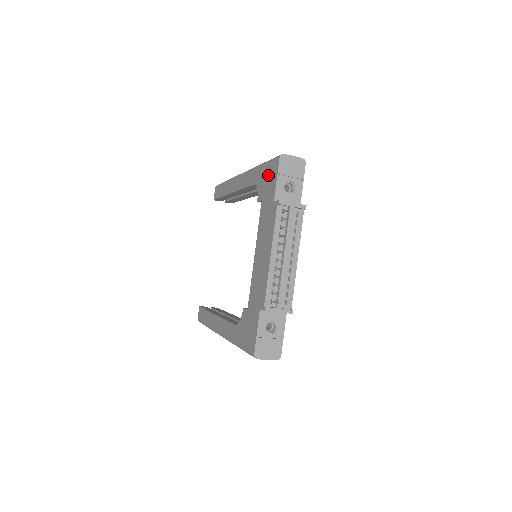
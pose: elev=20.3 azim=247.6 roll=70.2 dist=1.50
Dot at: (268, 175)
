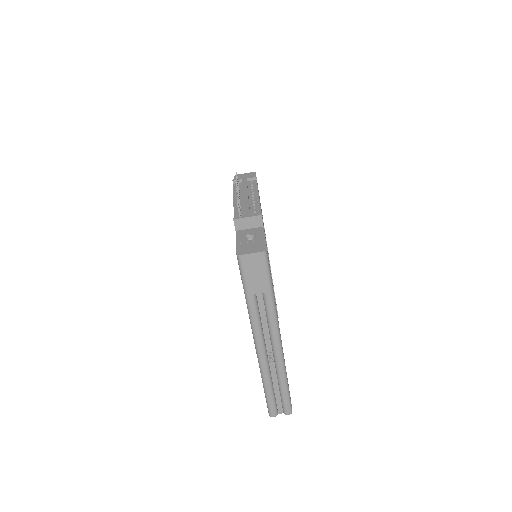
Dot at: occluded
